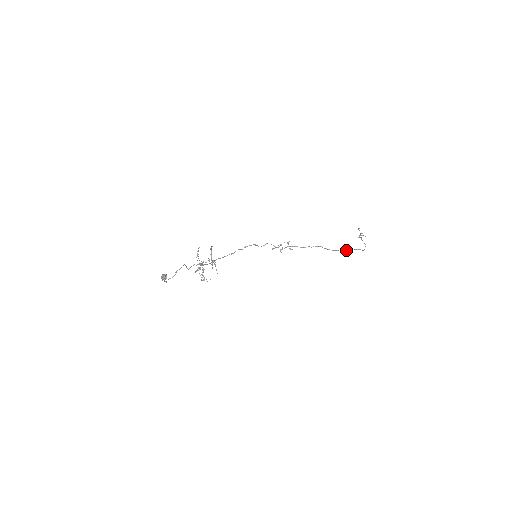
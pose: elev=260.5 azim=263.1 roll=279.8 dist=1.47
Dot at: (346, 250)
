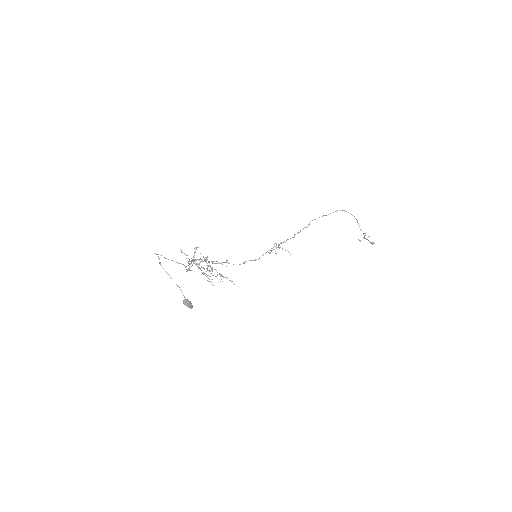
Dot at: occluded
